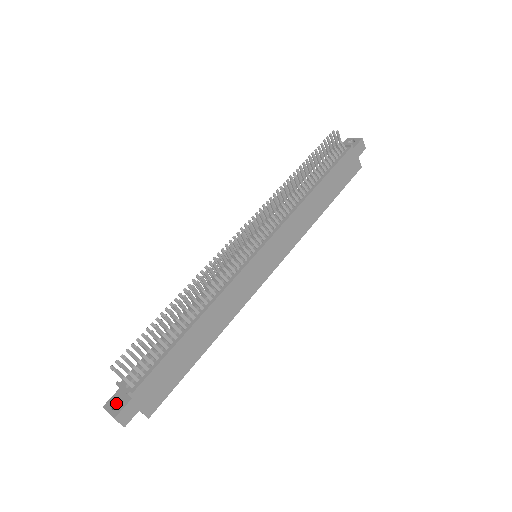
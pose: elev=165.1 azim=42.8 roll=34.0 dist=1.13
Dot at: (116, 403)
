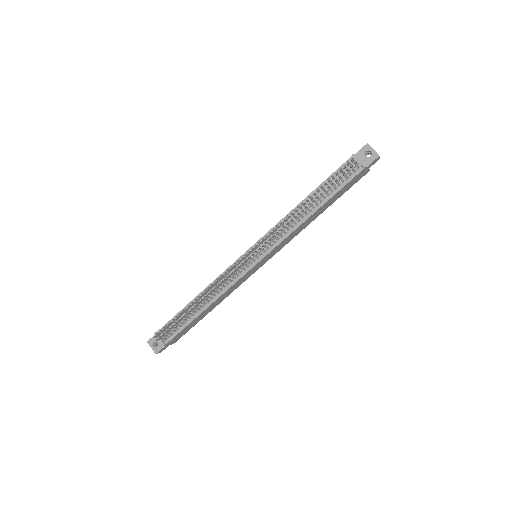
Dot at: (155, 342)
